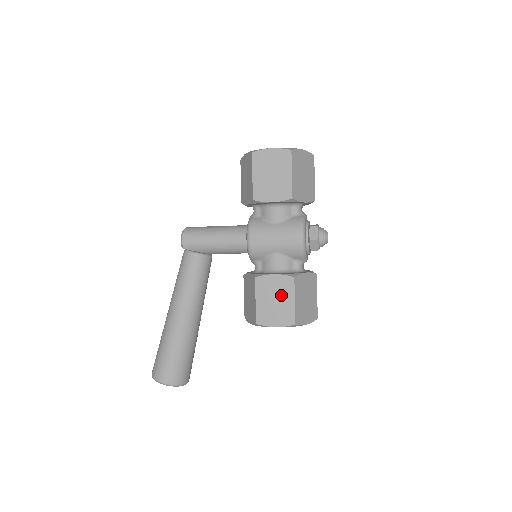
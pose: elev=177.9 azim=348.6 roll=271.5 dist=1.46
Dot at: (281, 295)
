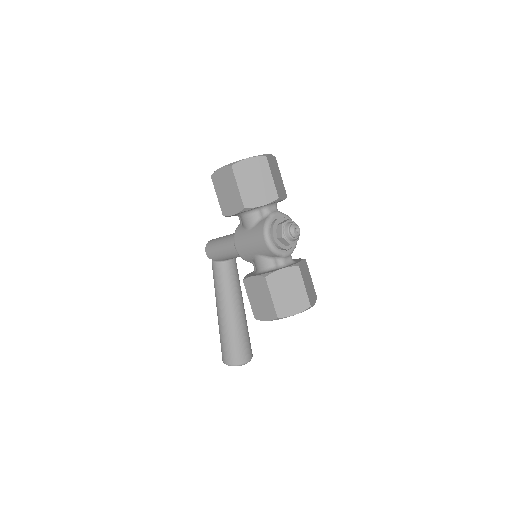
Dot at: (262, 293)
